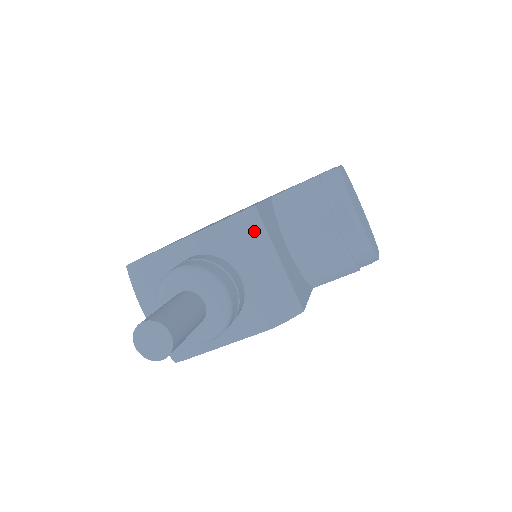
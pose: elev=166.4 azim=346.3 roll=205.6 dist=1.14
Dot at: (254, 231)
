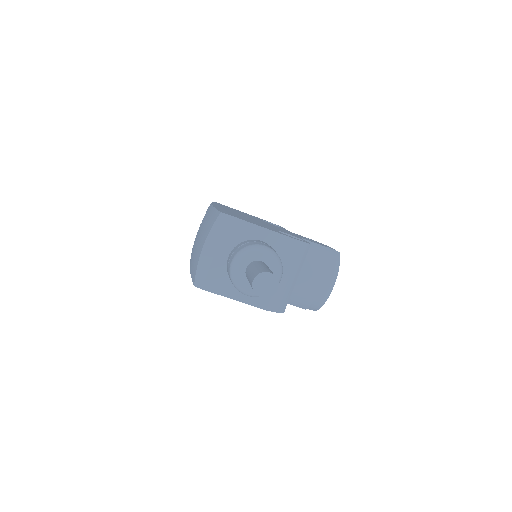
Dot at: (301, 256)
